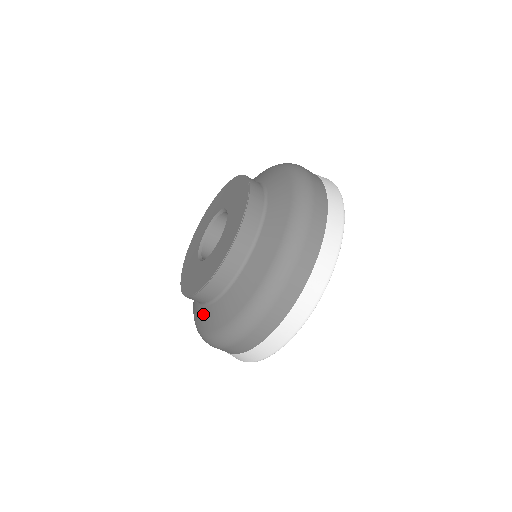
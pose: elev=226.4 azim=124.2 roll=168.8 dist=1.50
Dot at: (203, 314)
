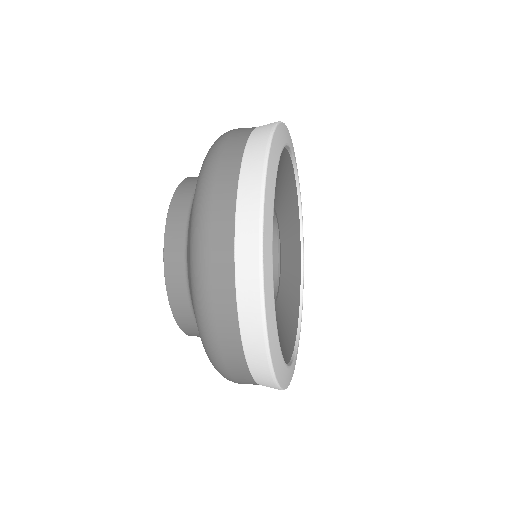
Dot at: occluded
